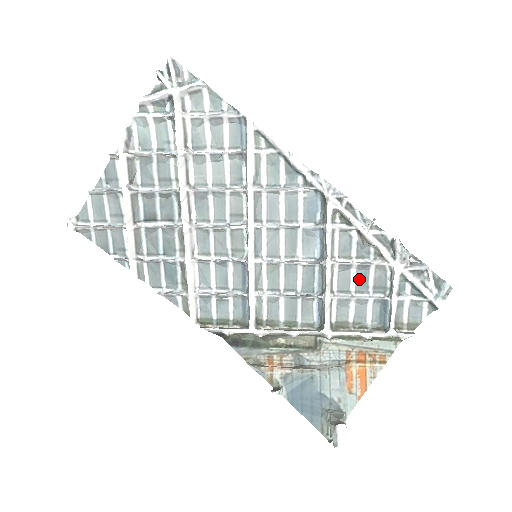
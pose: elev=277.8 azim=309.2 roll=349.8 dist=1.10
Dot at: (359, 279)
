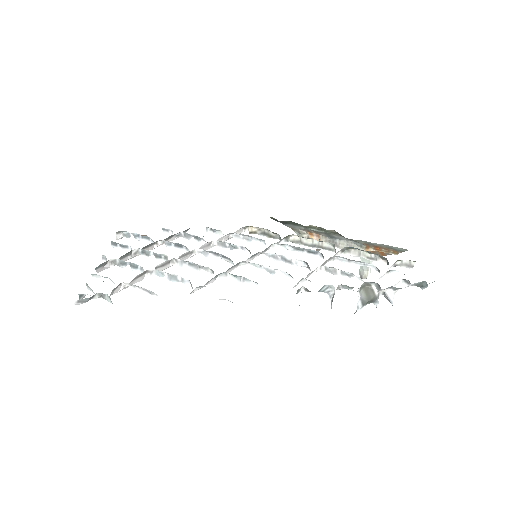
Dot at: occluded
